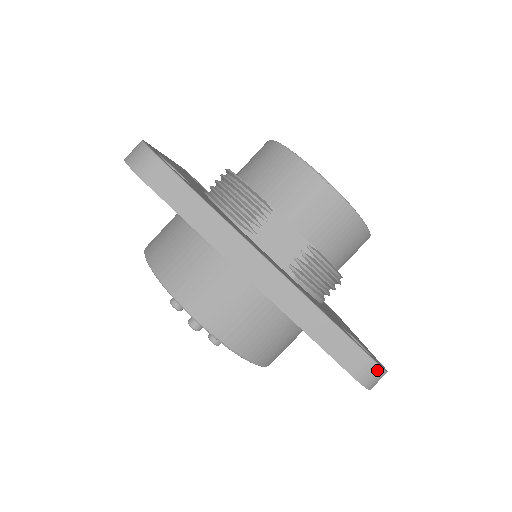
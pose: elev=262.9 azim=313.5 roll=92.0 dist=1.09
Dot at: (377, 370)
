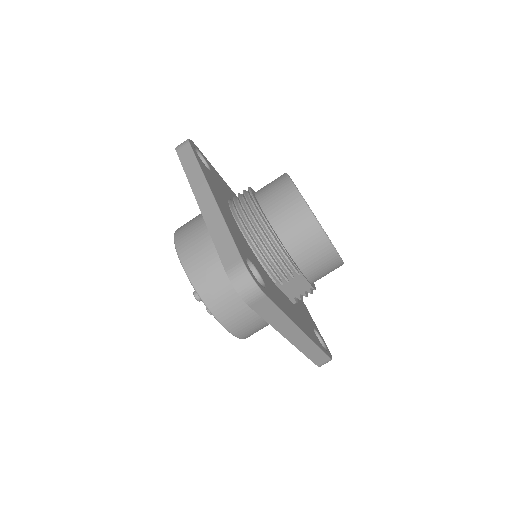
Dot at: occluded
